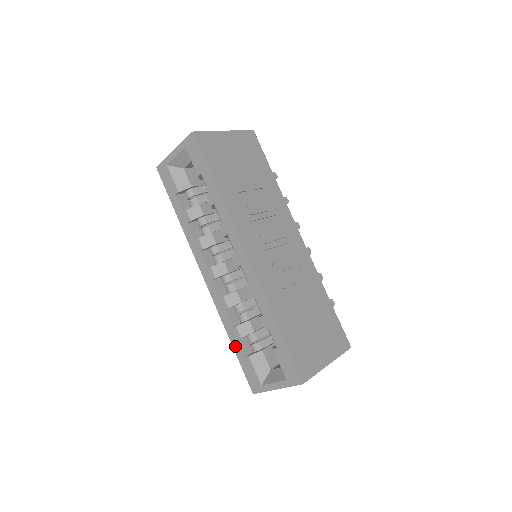
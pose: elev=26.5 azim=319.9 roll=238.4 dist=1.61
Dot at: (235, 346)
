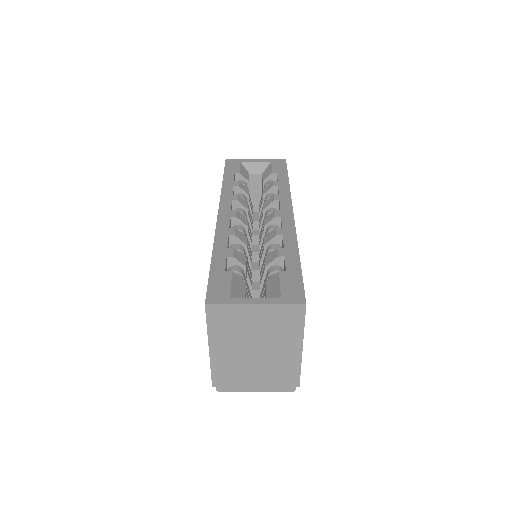
Dot at: (216, 261)
